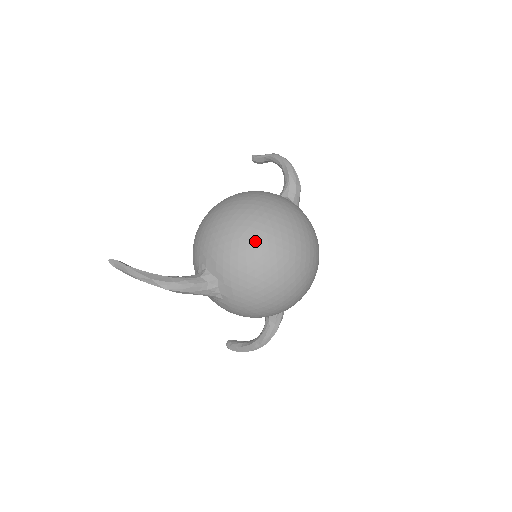
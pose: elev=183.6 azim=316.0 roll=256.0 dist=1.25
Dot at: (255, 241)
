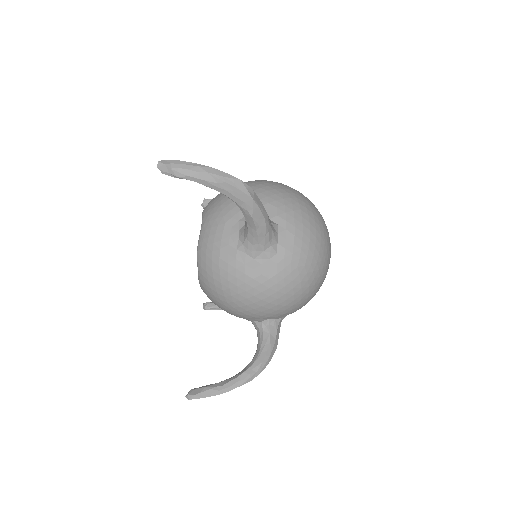
Dot at: (307, 200)
